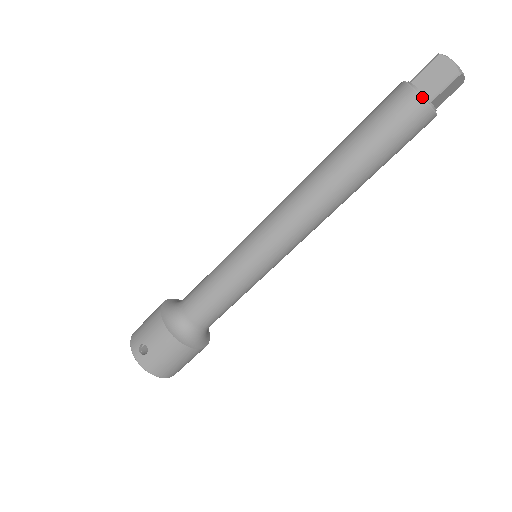
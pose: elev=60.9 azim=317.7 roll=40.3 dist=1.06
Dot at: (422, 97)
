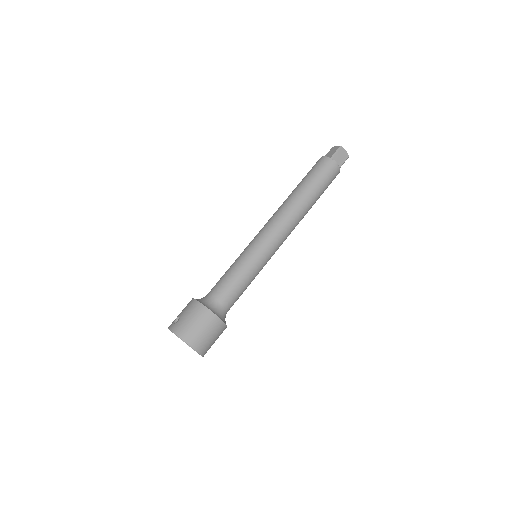
Dot at: (326, 156)
